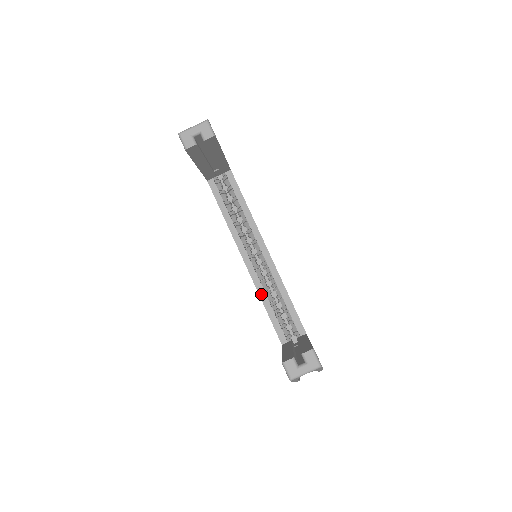
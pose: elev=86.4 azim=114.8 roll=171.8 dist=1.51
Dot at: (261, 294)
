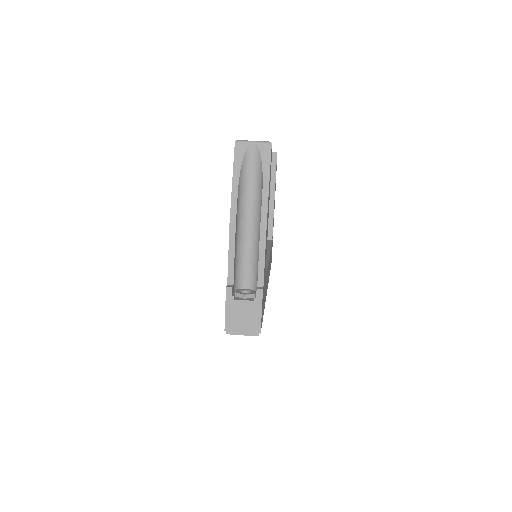
Dot at: occluded
